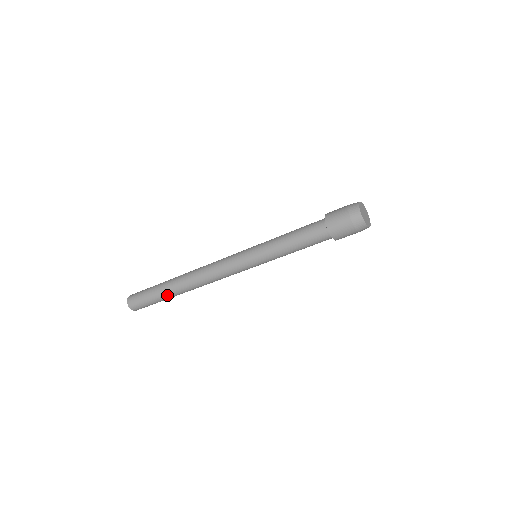
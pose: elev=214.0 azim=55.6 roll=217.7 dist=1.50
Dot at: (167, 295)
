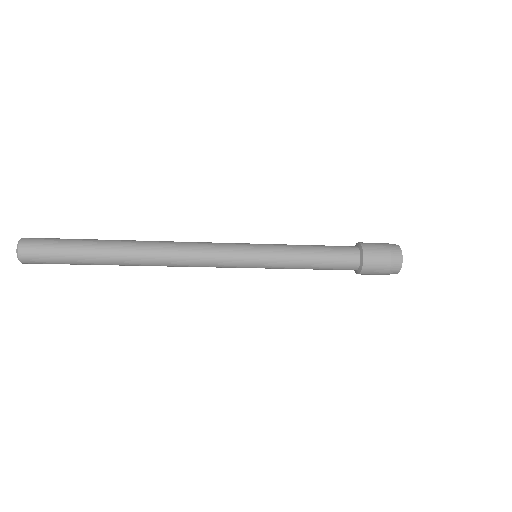
Dot at: (100, 256)
